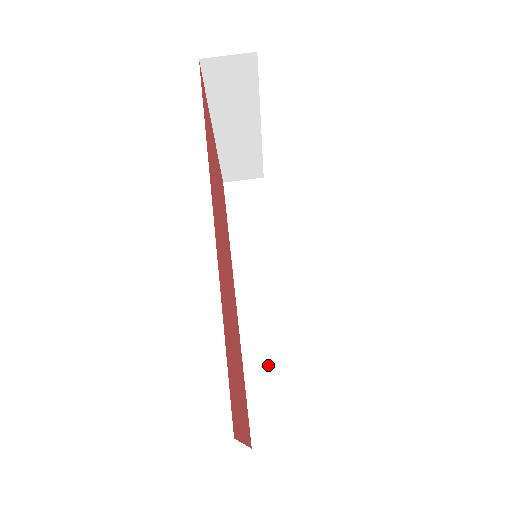
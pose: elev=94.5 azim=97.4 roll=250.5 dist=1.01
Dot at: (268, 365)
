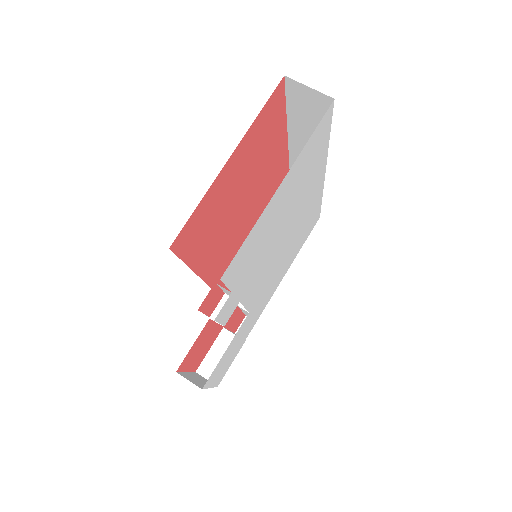
Dot at: occluded
